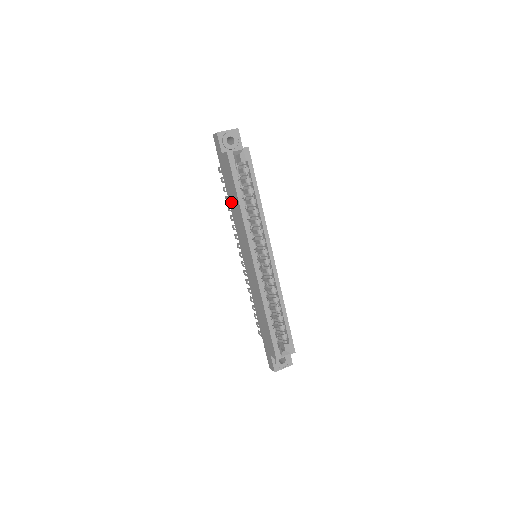
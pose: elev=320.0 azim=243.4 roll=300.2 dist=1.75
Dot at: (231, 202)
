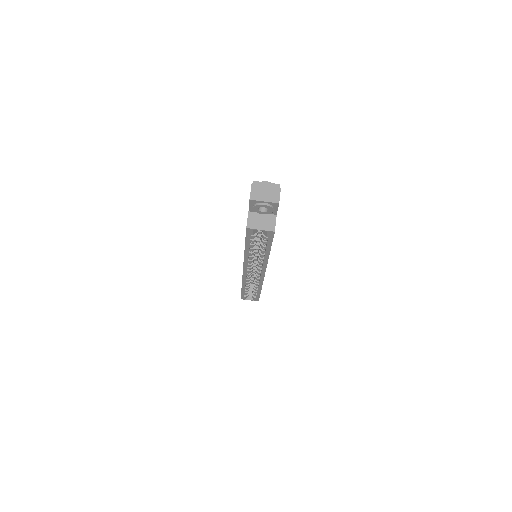
Dot at: occluded
